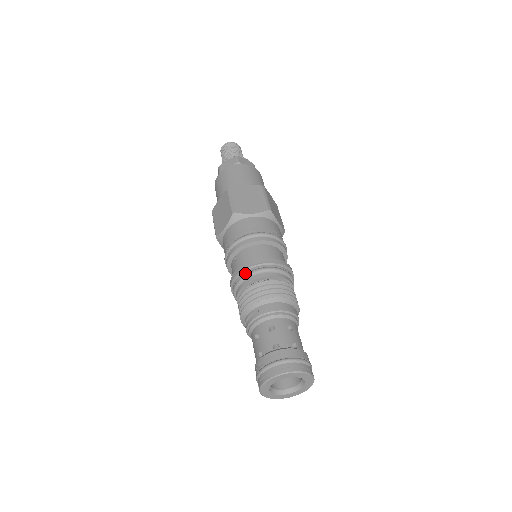
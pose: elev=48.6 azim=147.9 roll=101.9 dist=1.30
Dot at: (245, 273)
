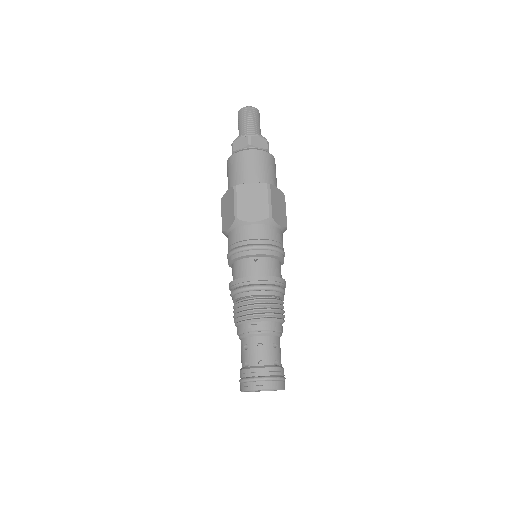
Dot at: (266, 283)
